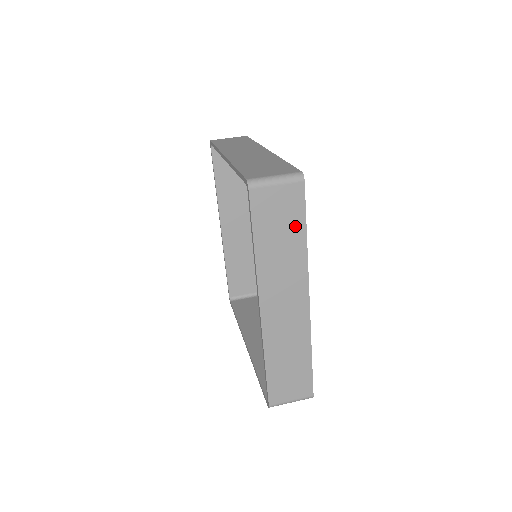
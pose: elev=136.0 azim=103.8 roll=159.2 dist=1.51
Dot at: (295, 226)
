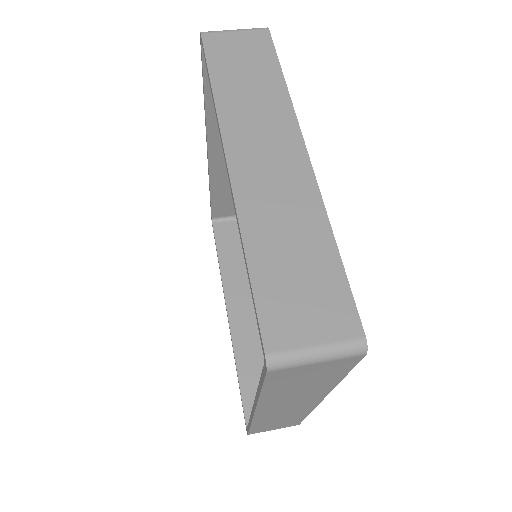
Dot at: (329, 378)
